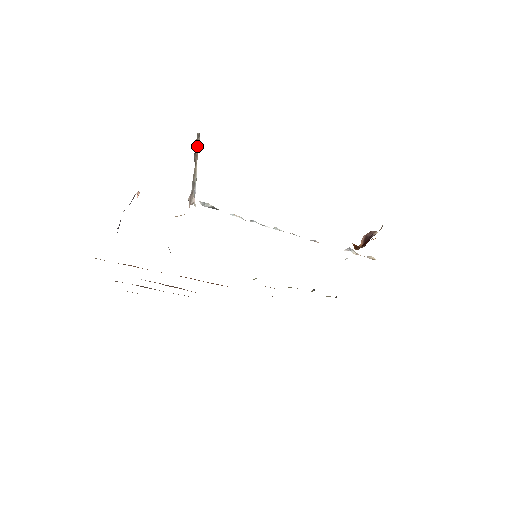
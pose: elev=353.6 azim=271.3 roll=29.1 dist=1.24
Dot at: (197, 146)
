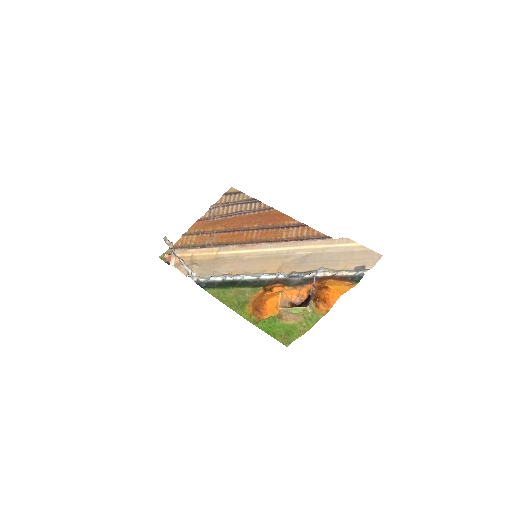
Dot at: (169, 247)
